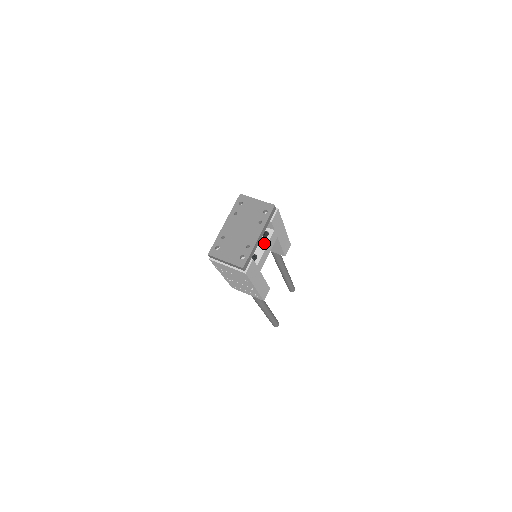
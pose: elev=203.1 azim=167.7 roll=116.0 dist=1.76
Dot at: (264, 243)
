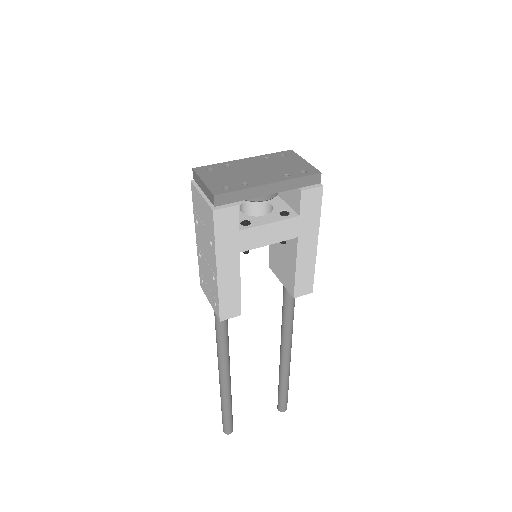
Dot at: (273, 218)
